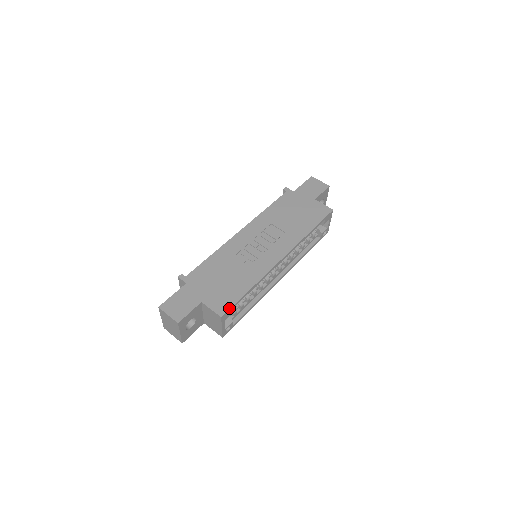
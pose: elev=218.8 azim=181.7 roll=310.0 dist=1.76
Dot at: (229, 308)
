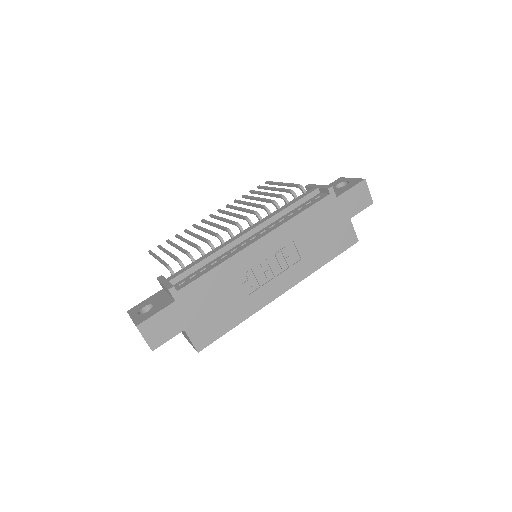
Dot at: (209, 344)
